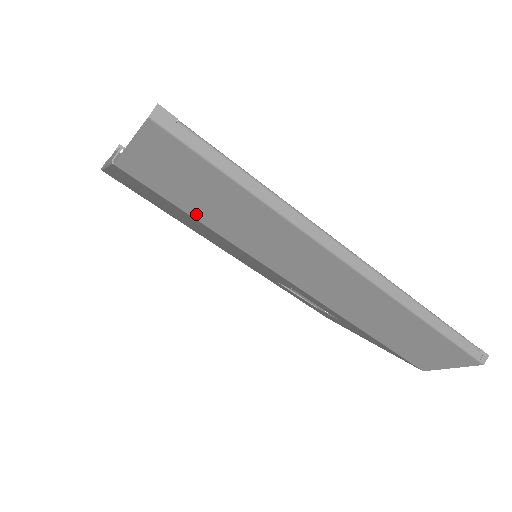
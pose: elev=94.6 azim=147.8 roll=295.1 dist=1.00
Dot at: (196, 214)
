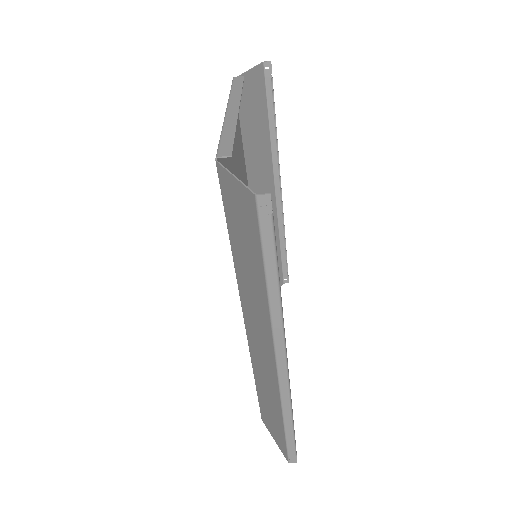
Dot at: (232, 237)
